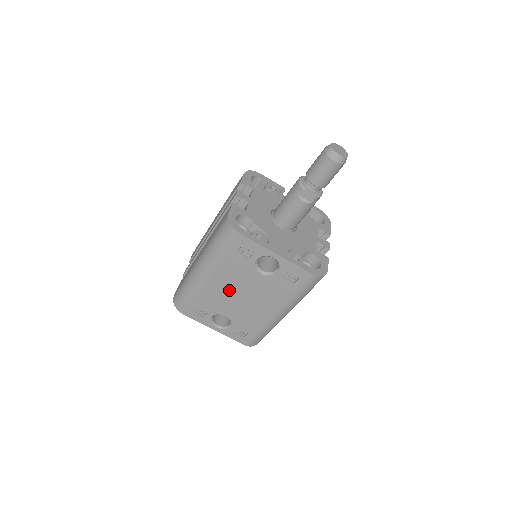
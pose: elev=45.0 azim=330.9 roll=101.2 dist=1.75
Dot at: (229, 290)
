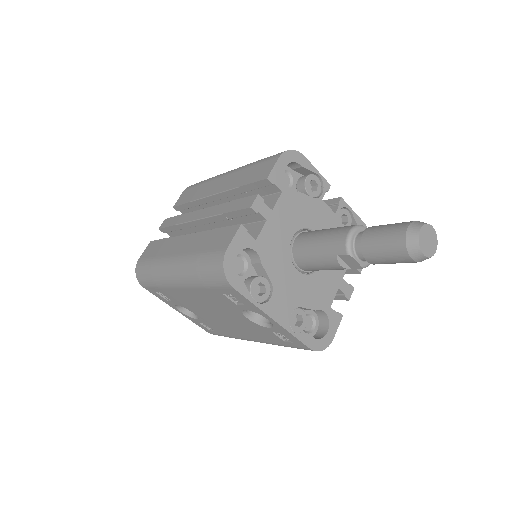
Dot at: (203, 305)
